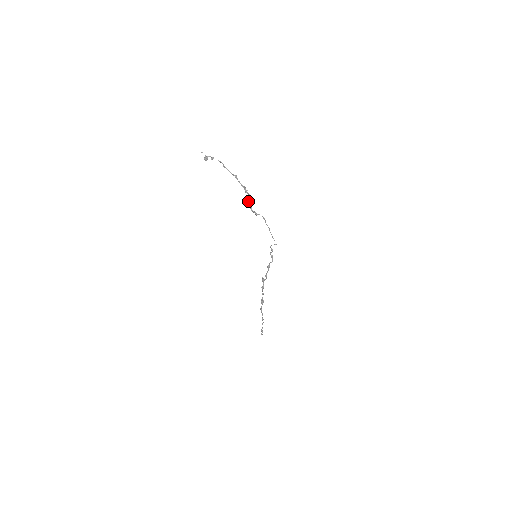
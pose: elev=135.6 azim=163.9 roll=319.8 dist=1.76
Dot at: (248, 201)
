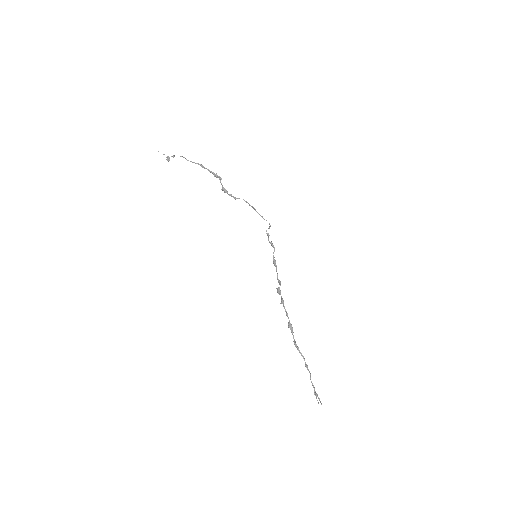
Dot at: occluded
